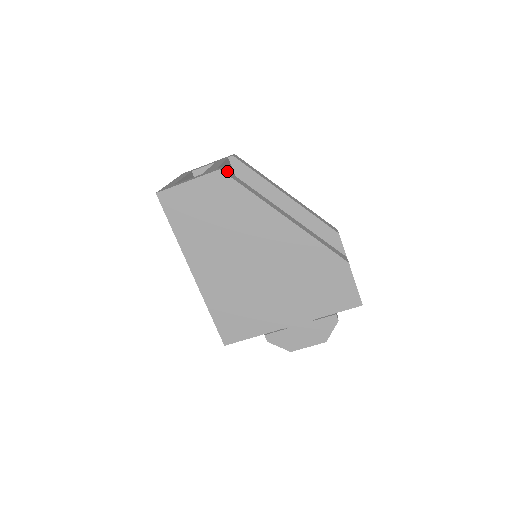
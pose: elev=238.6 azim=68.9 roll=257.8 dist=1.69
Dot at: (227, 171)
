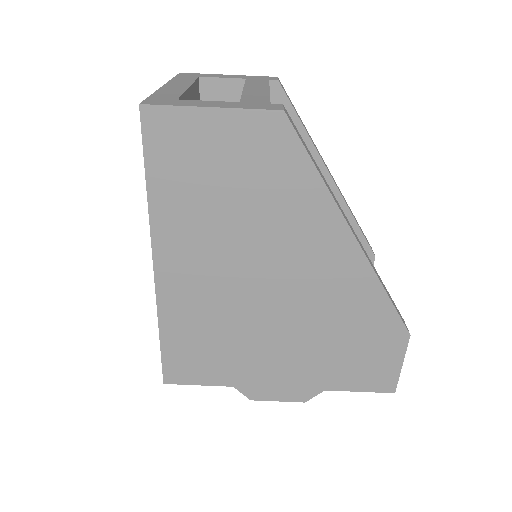
Dot at: (290, 117)
